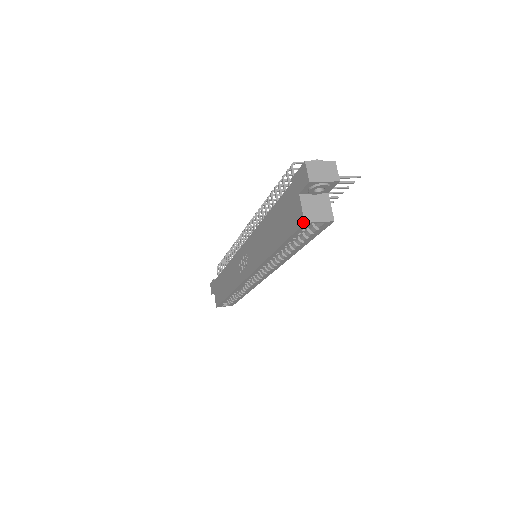
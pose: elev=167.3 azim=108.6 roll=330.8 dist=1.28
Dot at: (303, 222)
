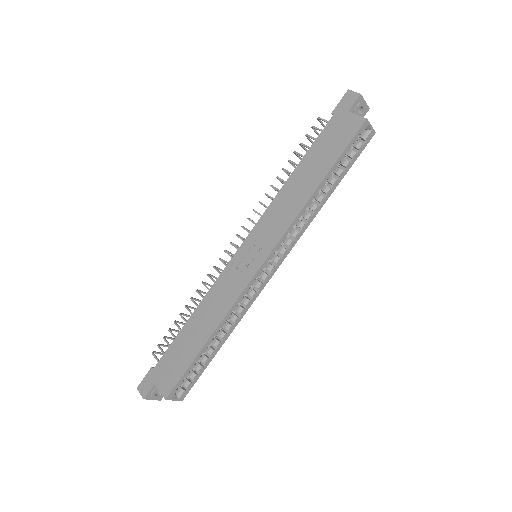
Dot at: (365, 120)
